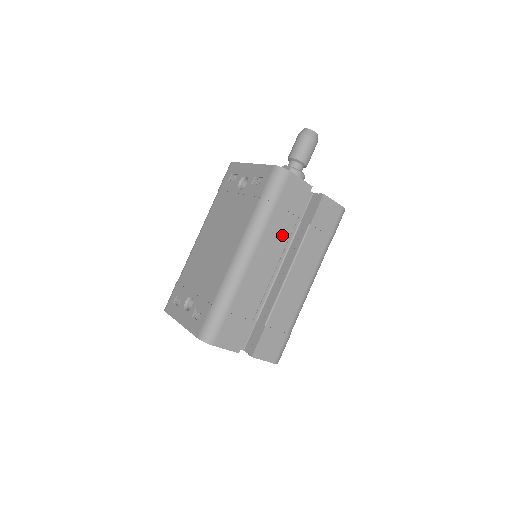
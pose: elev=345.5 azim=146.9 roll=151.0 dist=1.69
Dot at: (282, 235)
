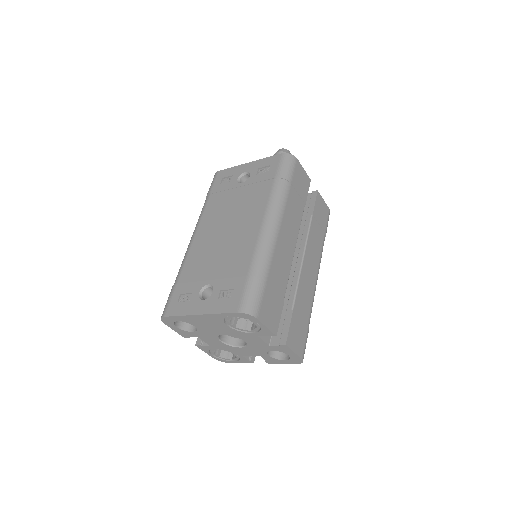
Dot at: (296, 216)
